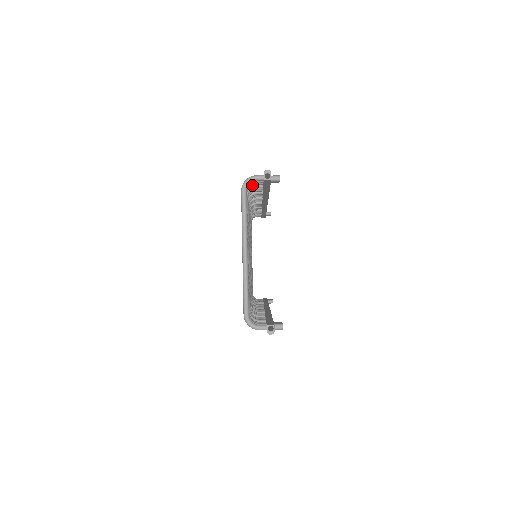
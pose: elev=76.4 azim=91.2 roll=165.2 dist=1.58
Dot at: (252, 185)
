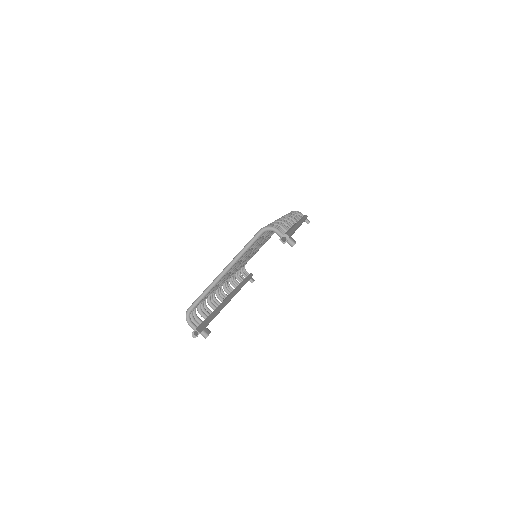
Dot at: occluded
